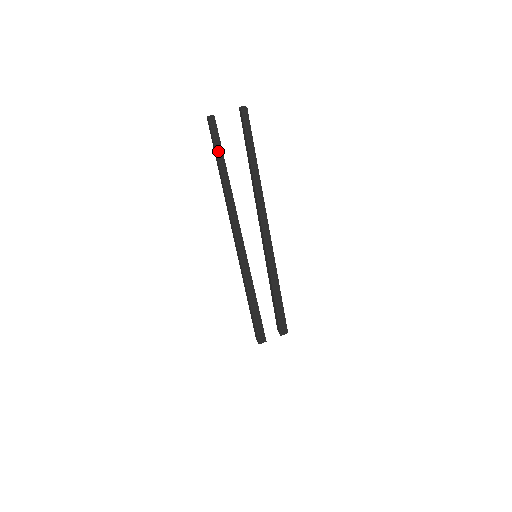
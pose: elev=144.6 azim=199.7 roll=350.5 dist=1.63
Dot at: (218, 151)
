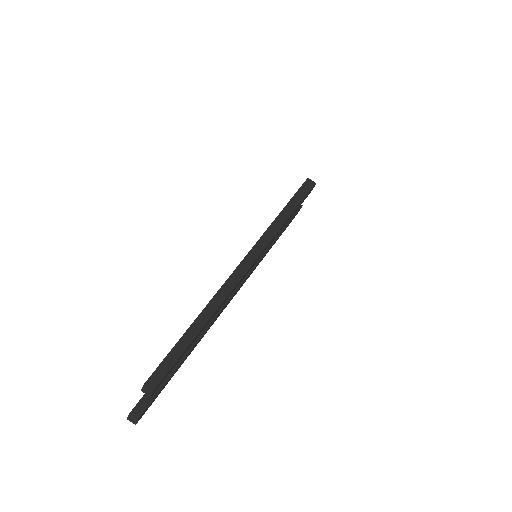
Dot at: (167, 383)
